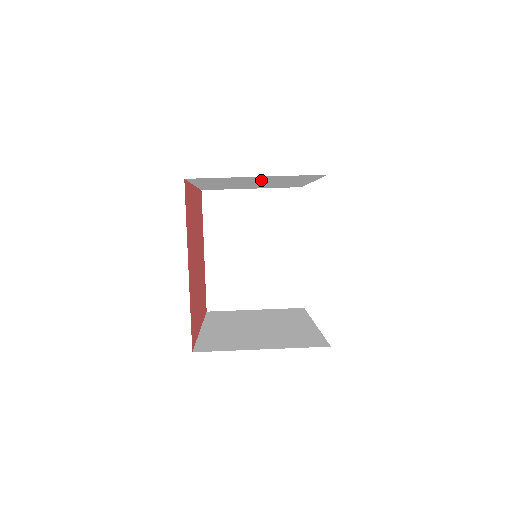
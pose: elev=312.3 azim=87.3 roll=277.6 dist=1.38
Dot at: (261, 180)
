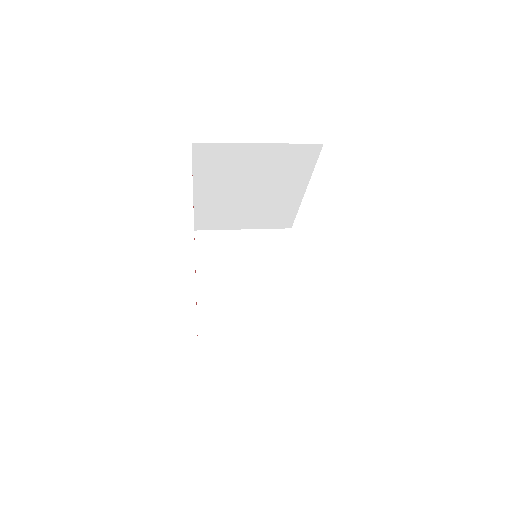
Dot at: (260, 171)
